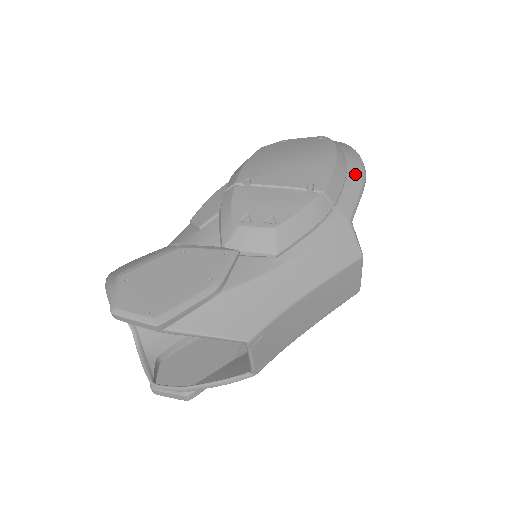
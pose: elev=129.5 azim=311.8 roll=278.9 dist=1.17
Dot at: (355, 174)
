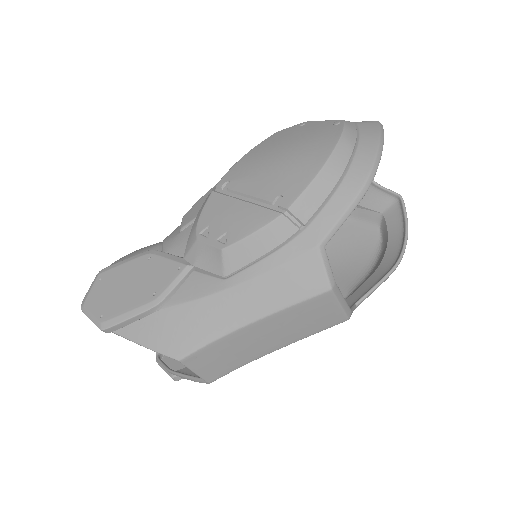
Dot at: (352, 181)
